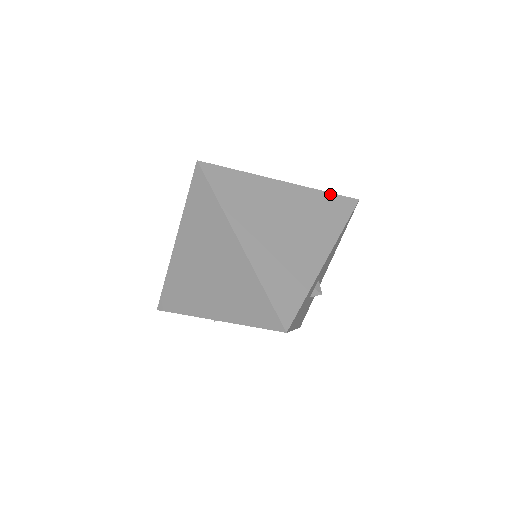
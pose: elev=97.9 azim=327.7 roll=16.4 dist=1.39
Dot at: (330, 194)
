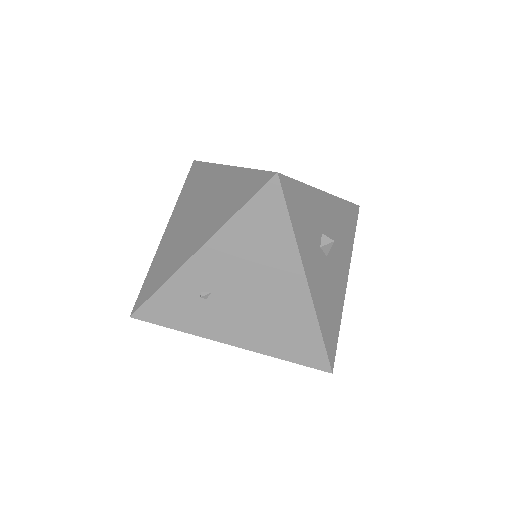
Dot at: occluded
